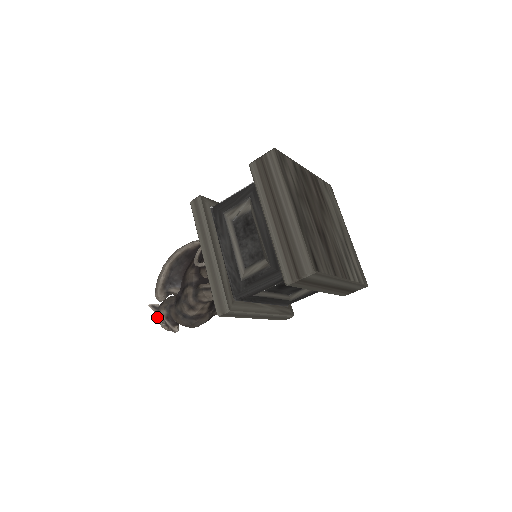
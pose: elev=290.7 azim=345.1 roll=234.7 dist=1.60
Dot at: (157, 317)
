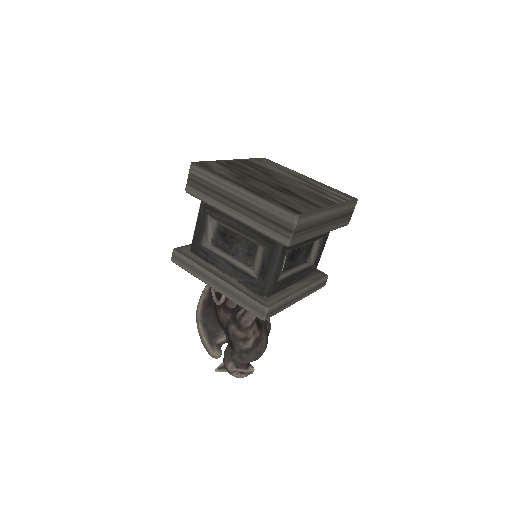
Dot at: occluded
